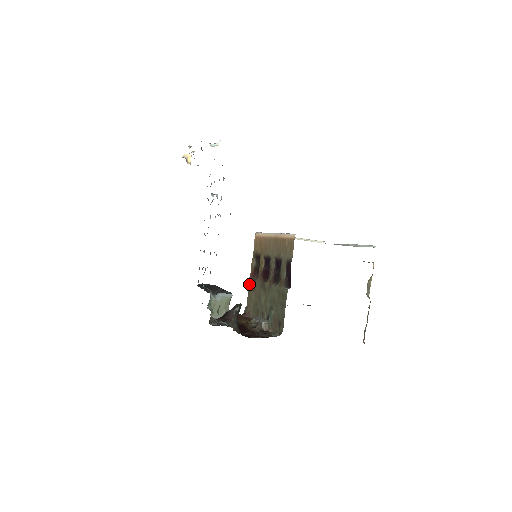
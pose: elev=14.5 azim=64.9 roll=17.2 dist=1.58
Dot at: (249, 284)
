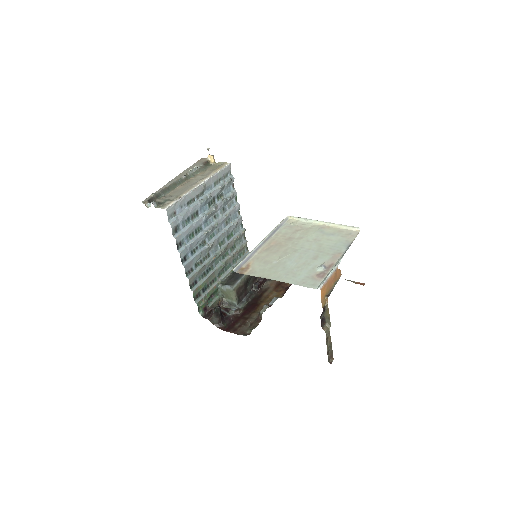
Dot at: occluded
